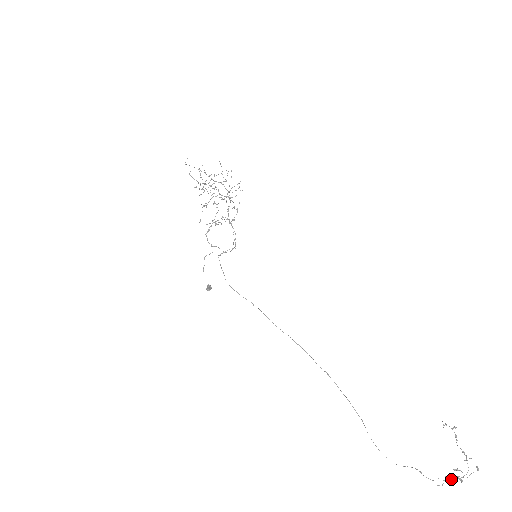
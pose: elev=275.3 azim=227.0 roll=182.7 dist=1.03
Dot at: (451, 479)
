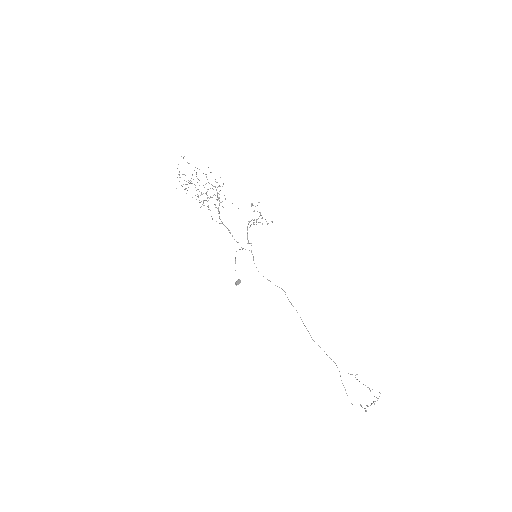
Dot at: occluded
